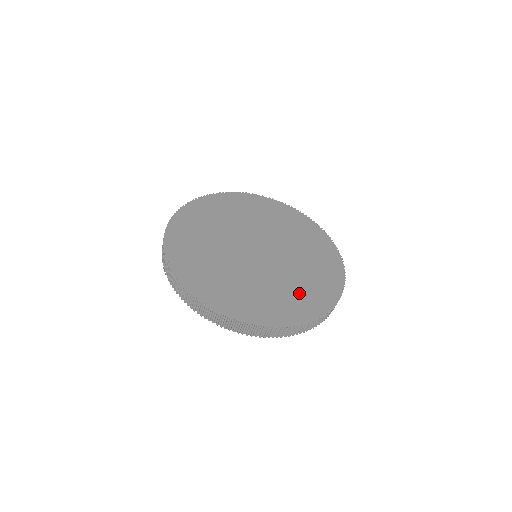
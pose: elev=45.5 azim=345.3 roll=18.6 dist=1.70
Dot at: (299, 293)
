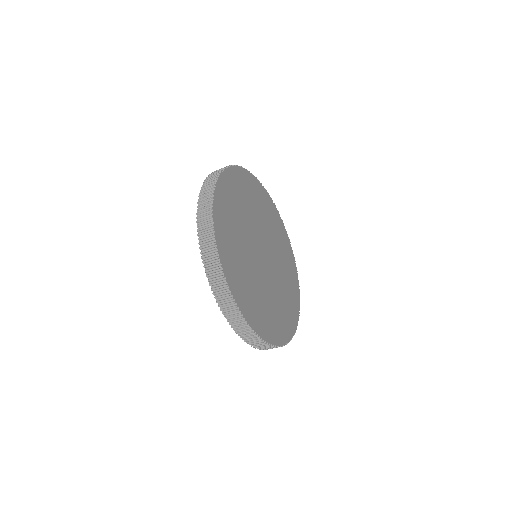
Dot at: (288, 300)
